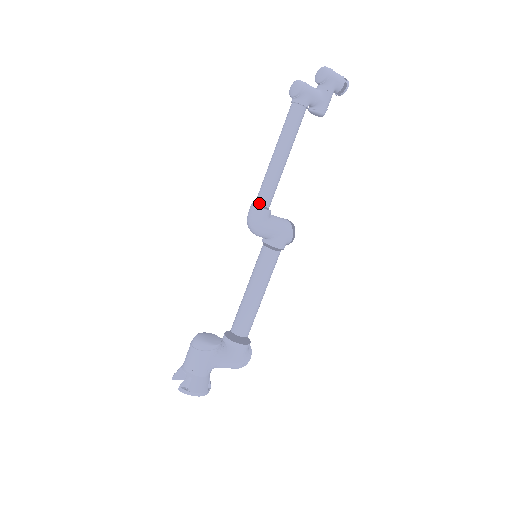
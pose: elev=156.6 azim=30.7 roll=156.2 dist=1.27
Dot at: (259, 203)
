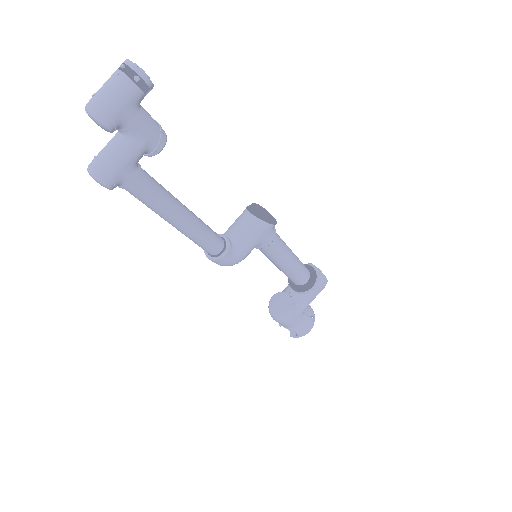
Dot at: (211, 255)
